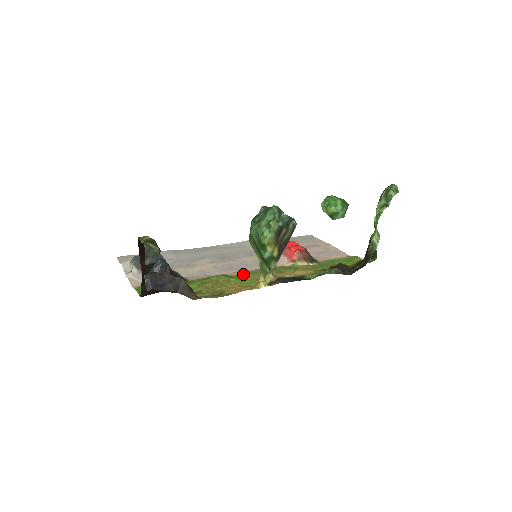
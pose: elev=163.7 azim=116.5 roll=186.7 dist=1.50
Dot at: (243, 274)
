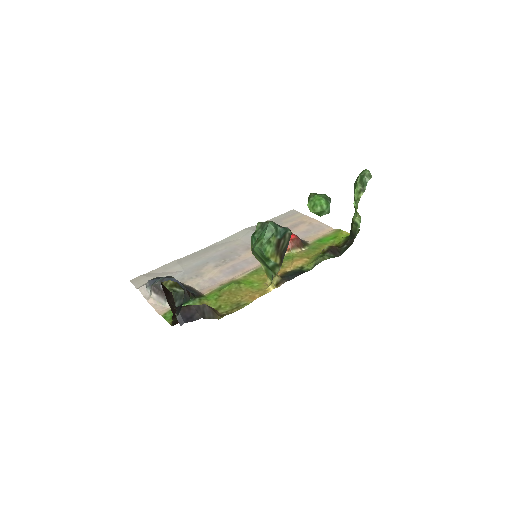
Dot at: (249, 275)
